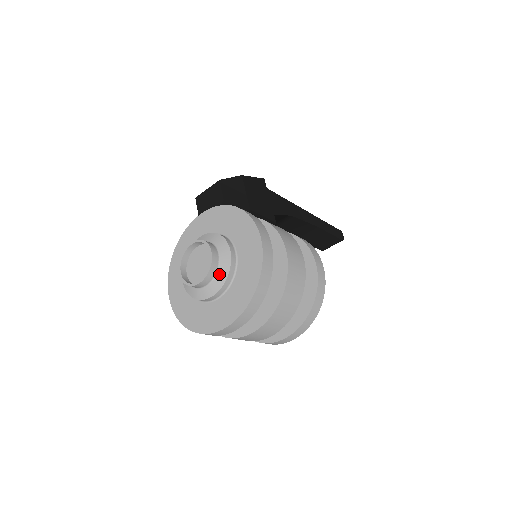
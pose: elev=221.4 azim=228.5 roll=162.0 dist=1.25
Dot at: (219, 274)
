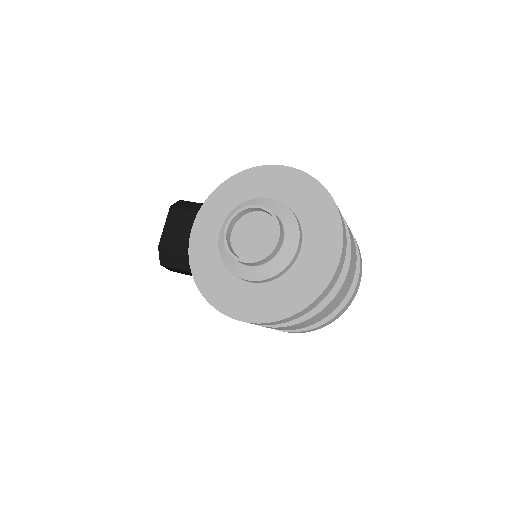
Dot at: (284, 219)
